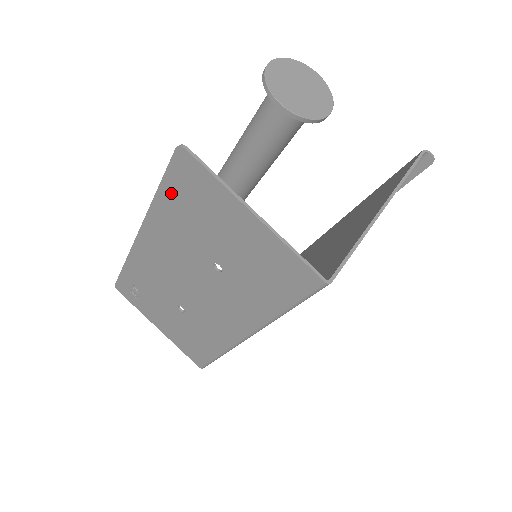
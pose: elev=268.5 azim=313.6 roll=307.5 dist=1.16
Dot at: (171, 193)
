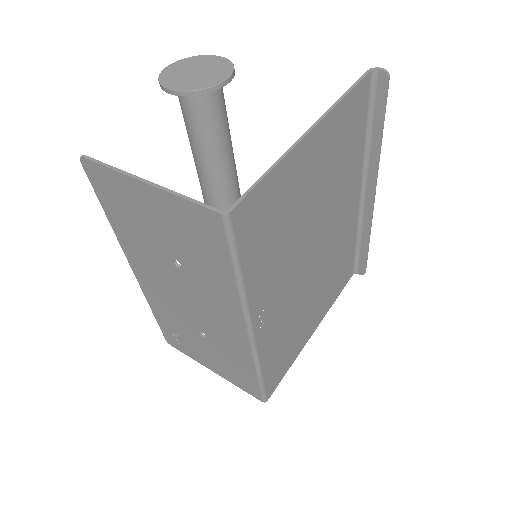
Dot at: (110, 209)
